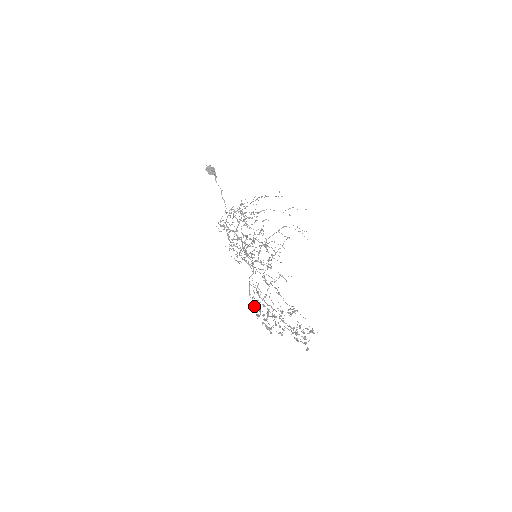
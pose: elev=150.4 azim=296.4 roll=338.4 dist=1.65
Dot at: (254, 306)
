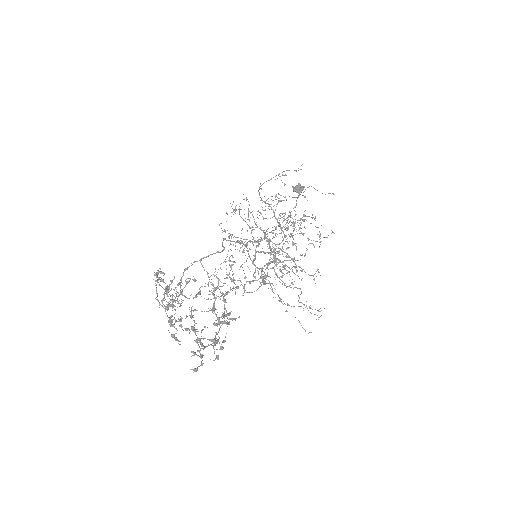
Dot at: (180, 285)
